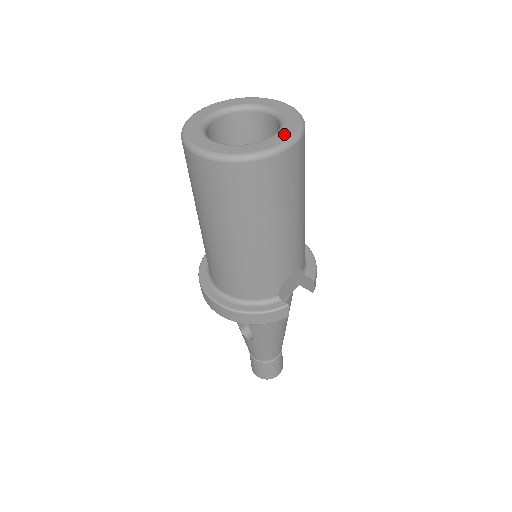
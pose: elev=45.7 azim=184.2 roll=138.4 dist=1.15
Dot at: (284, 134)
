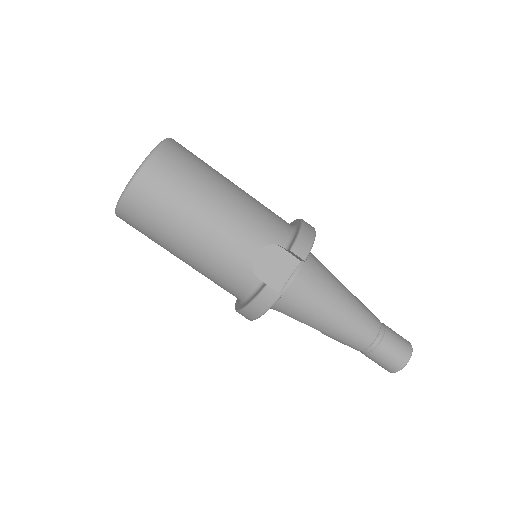
Dot at: occluded
